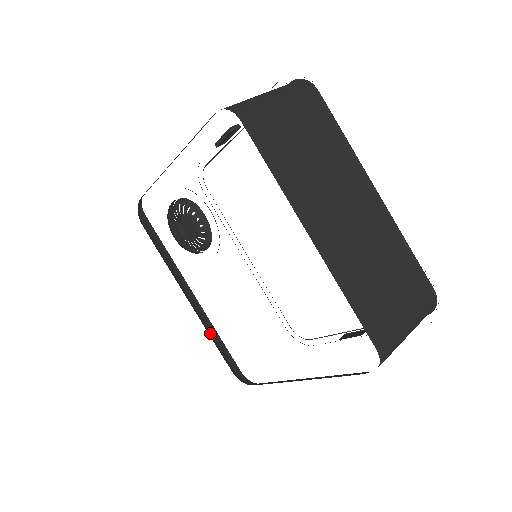
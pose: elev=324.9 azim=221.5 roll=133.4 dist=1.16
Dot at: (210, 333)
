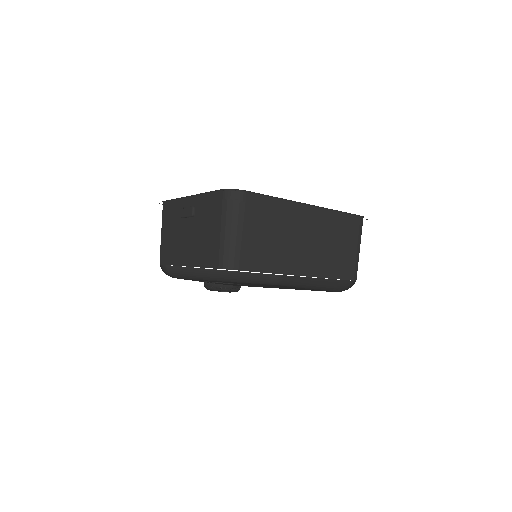
Dot at: (245, 278)
